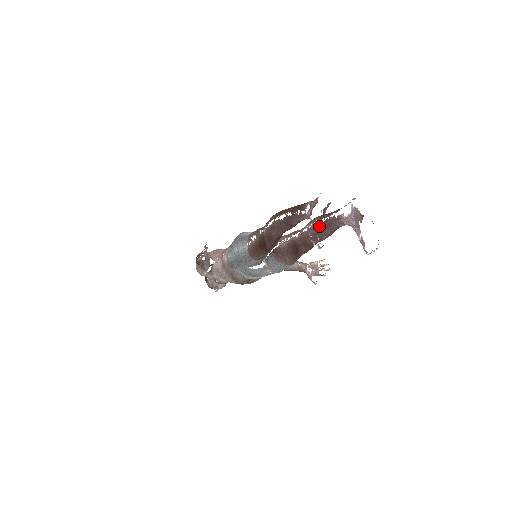
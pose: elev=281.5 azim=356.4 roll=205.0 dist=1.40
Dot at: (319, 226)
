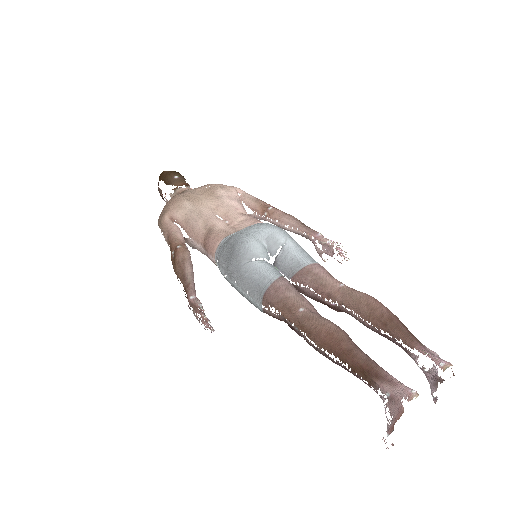
Dot at: (373, 330)
